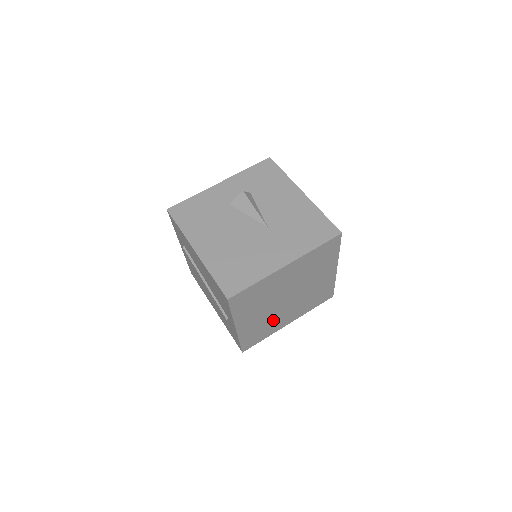
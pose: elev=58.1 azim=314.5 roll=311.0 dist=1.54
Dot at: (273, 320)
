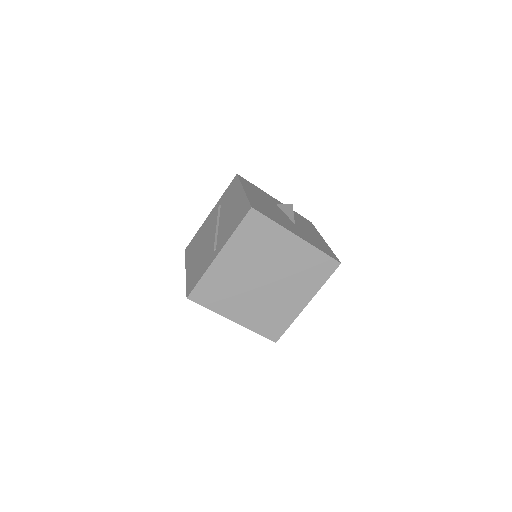
Dot at: (235, 293)
